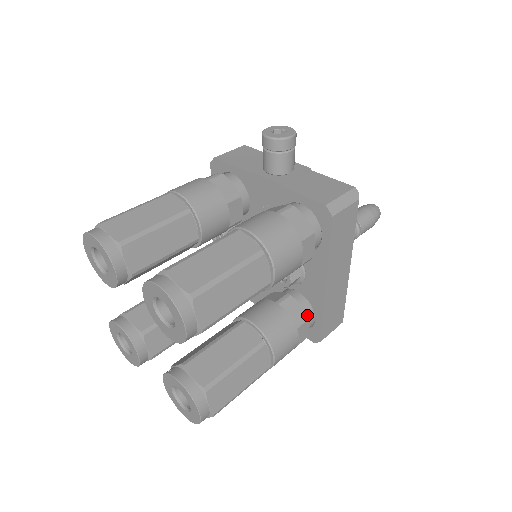
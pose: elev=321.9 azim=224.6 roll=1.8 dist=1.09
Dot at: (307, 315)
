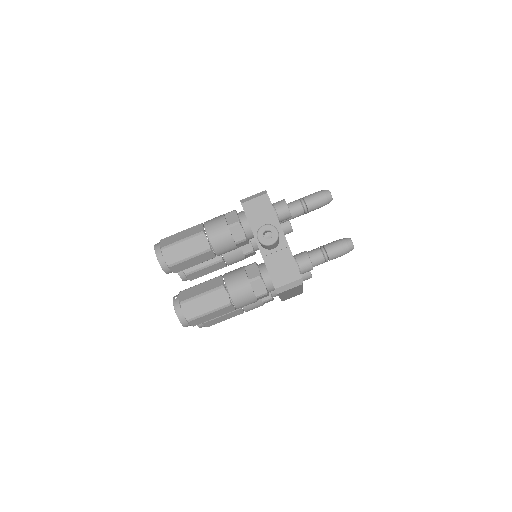
Dot at: (271, 298)
